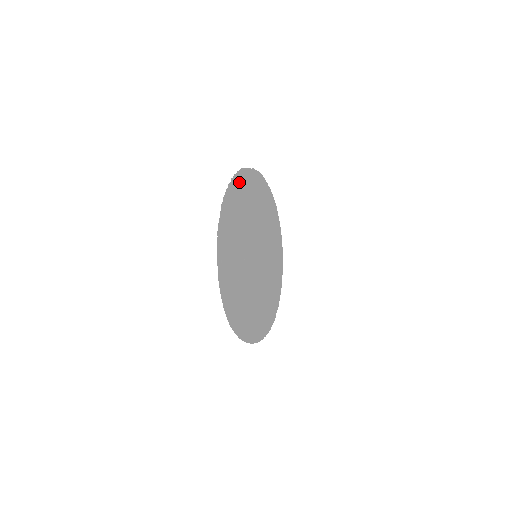
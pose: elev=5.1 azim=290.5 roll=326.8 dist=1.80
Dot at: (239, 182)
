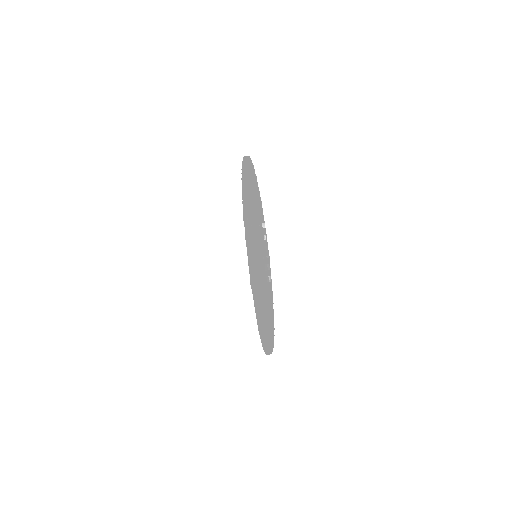
Dot at: occluded
